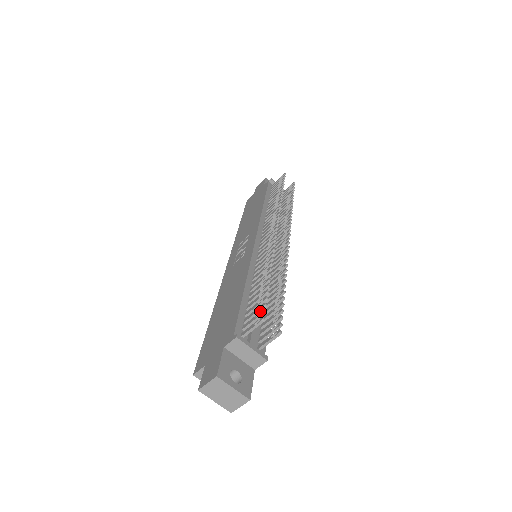
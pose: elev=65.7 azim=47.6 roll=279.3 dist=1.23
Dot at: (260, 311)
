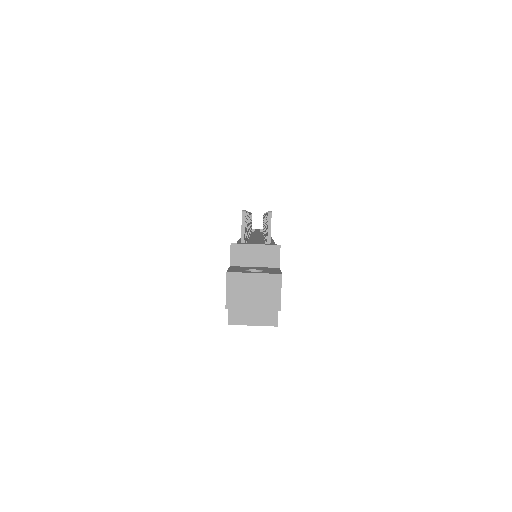
Dot at: occluded
